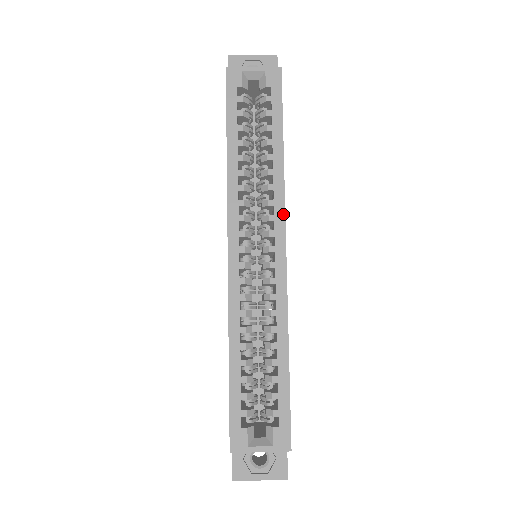
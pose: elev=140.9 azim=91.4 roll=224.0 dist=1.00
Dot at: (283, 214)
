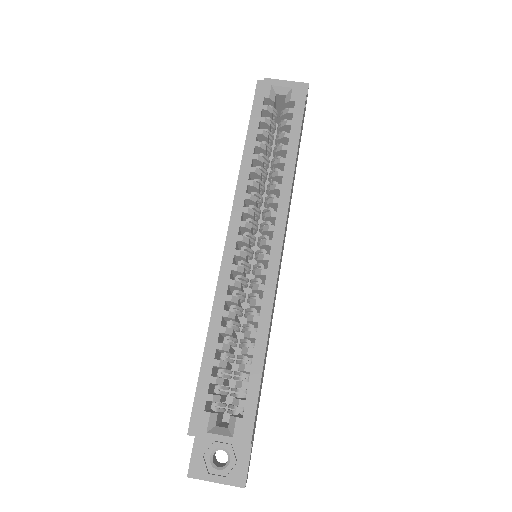
Dot at: (286, 212)
